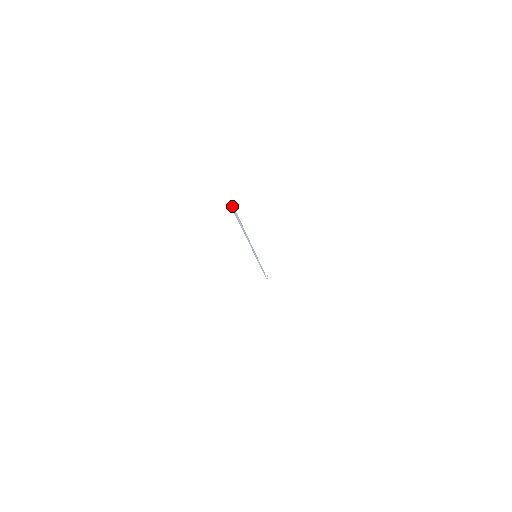
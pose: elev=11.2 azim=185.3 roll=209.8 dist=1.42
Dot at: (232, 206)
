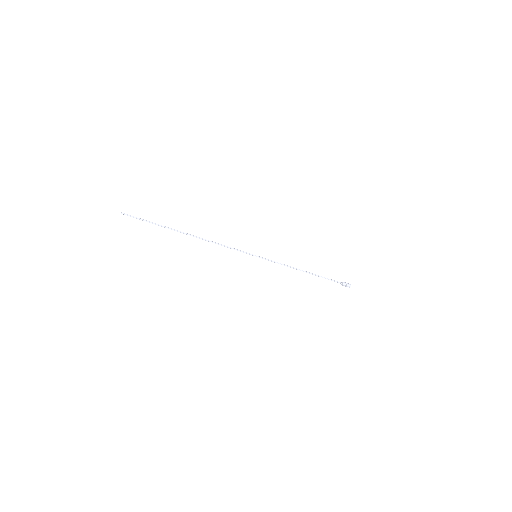
Dot at: (121, 213)
